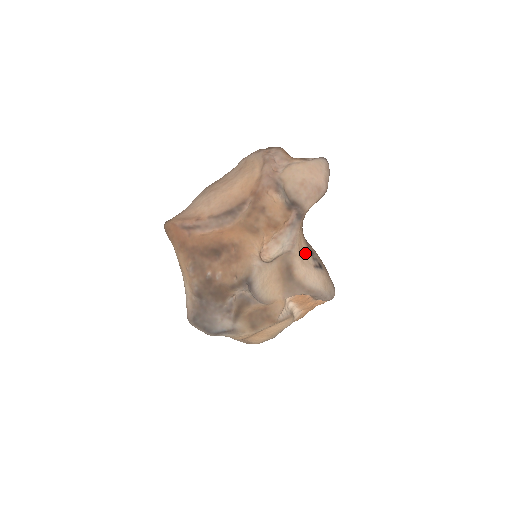
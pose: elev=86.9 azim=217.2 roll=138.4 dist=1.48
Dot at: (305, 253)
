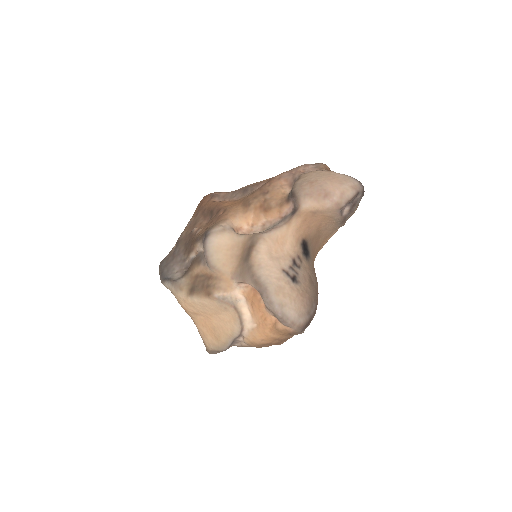
Dot at: (283, 254)
